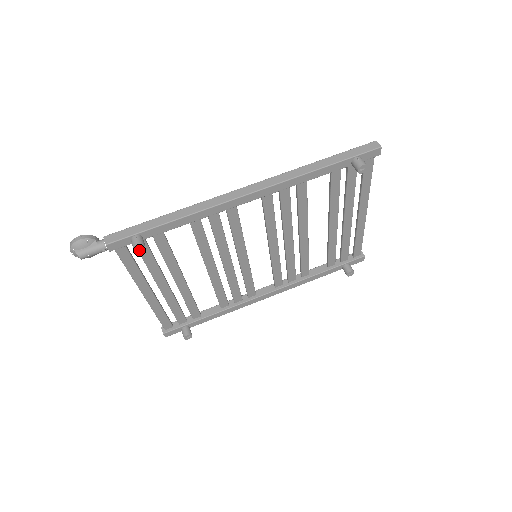
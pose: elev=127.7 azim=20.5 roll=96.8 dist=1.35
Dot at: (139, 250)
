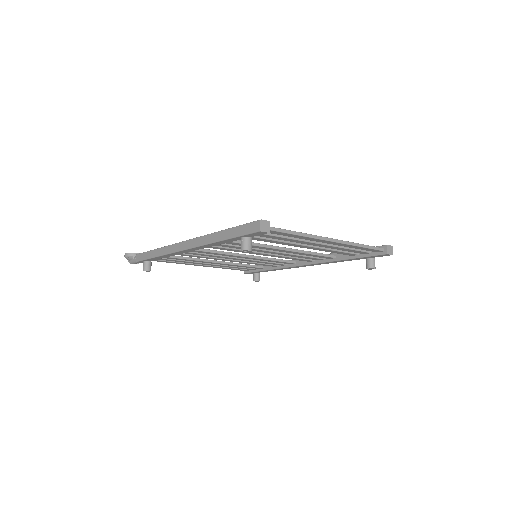
Dot at: (147, 271)
